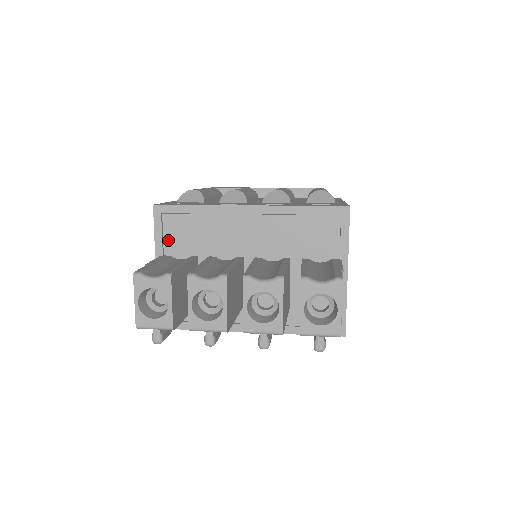
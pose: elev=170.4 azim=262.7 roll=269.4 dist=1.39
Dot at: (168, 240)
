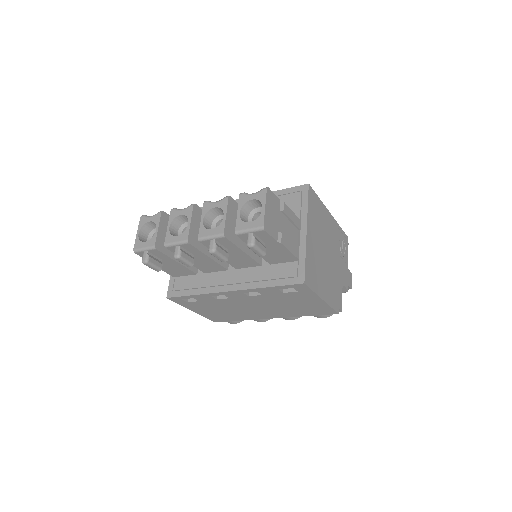
Dot at: occluded
